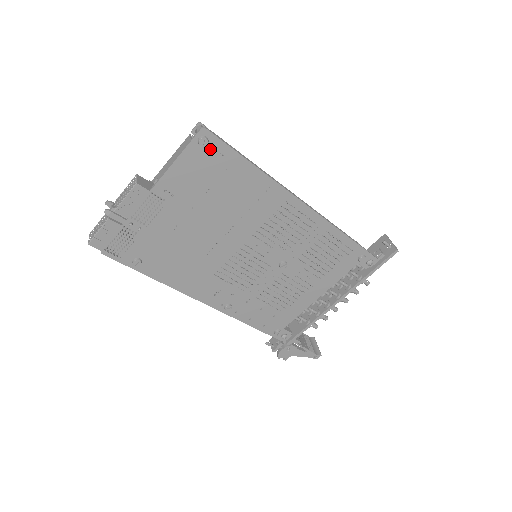
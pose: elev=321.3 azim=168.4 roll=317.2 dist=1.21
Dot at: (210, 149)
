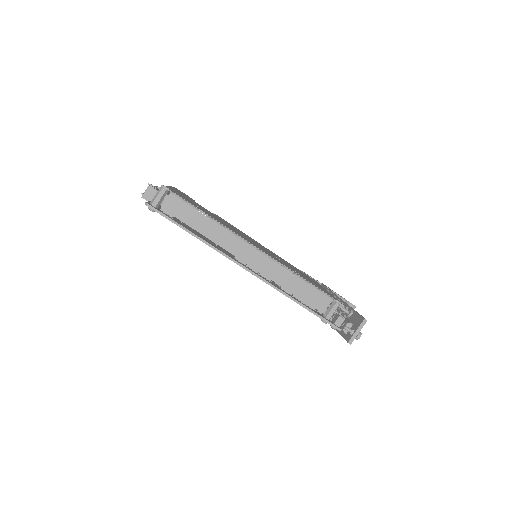
Dot at: occluded
